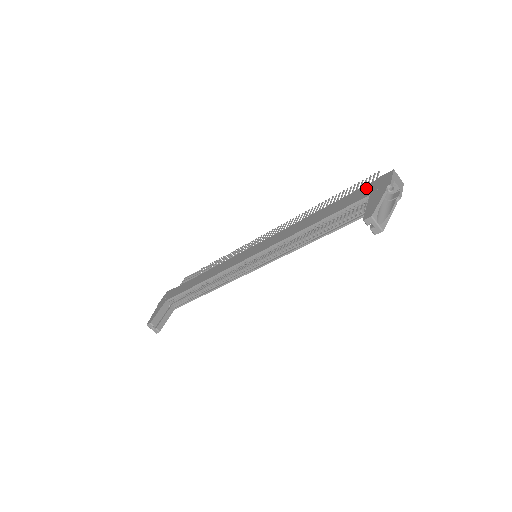
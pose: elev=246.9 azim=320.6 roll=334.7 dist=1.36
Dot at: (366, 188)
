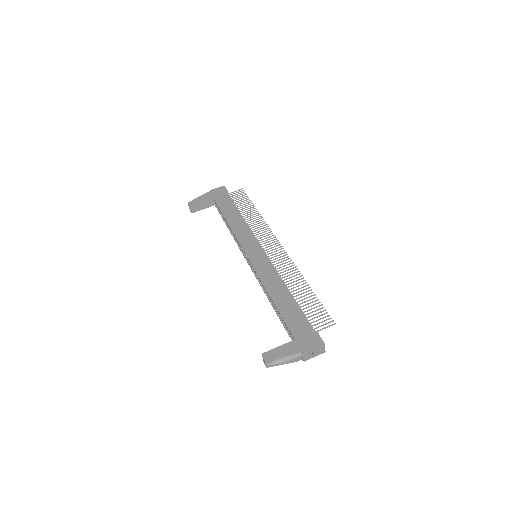
Dot at: (306, 329)
